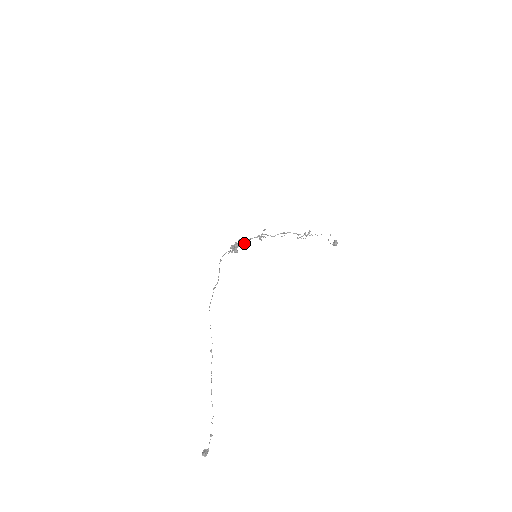
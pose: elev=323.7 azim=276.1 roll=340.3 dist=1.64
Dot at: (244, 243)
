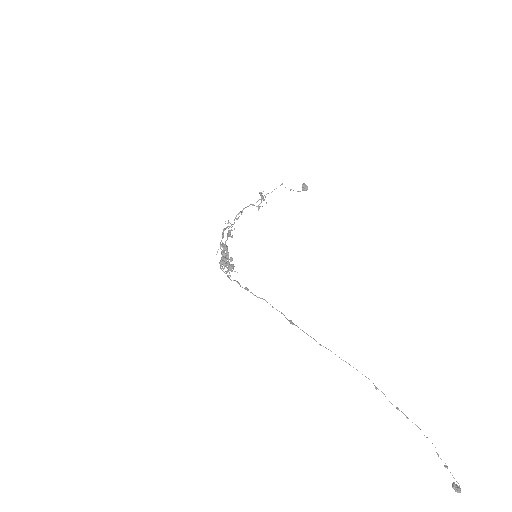
Dot at: (224, 252)
